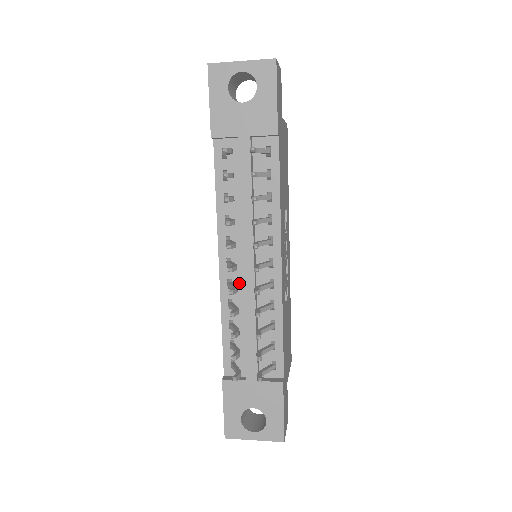
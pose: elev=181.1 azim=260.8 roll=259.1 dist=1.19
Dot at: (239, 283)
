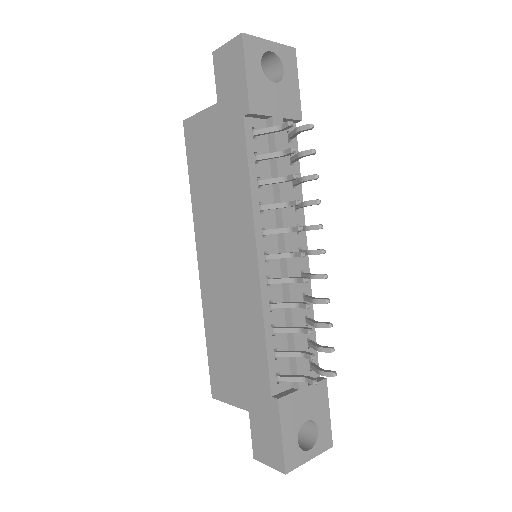
Dot at: occluded
